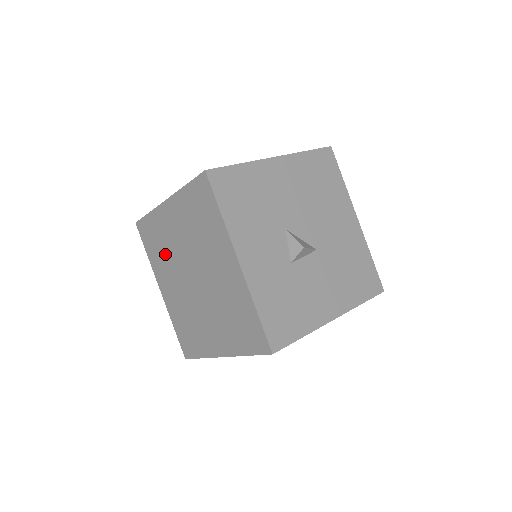
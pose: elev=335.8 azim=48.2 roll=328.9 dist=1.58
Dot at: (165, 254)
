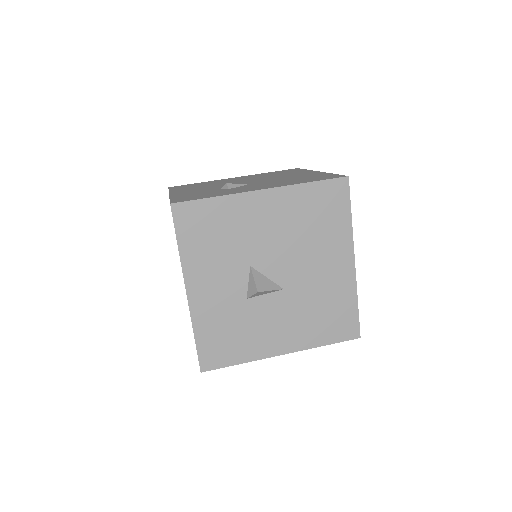
Dot at: occluded
